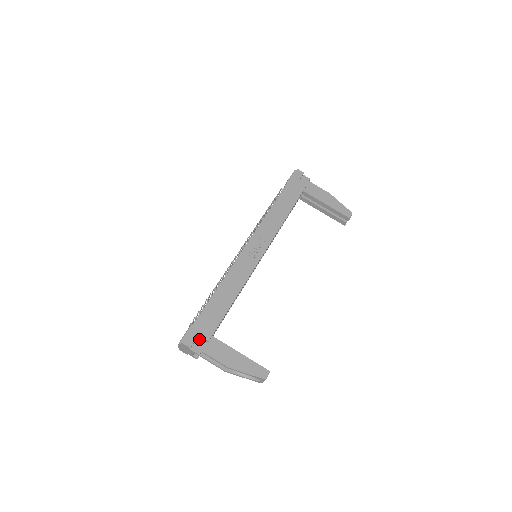
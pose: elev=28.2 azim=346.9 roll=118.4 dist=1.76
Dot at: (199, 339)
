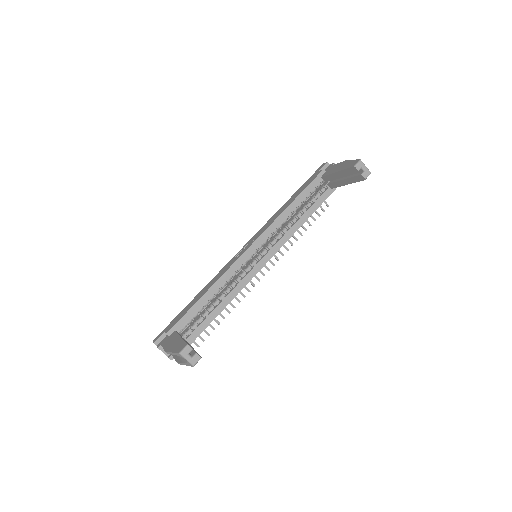
Dot at: (166, 336)
